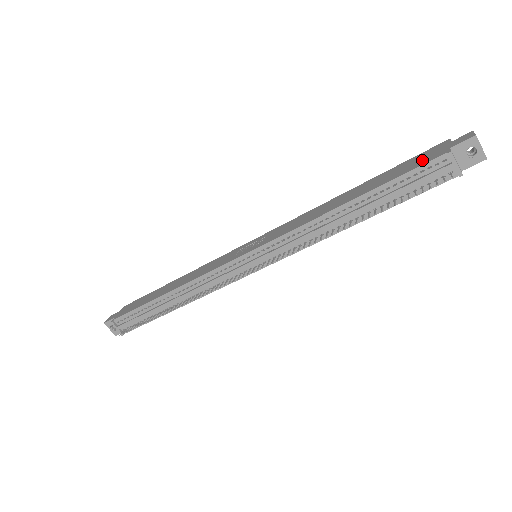
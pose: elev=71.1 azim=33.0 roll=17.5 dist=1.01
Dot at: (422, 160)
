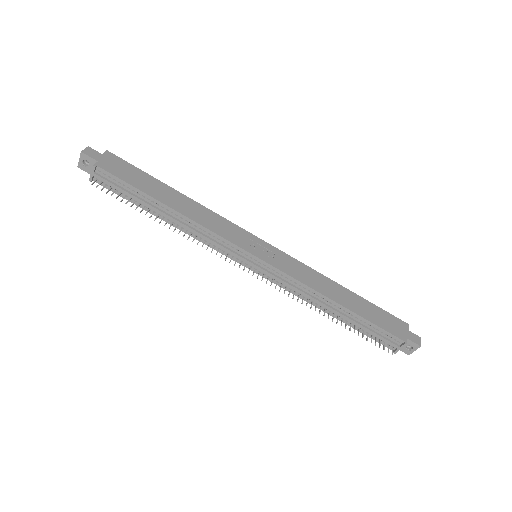
Dot at: (392, 327)
